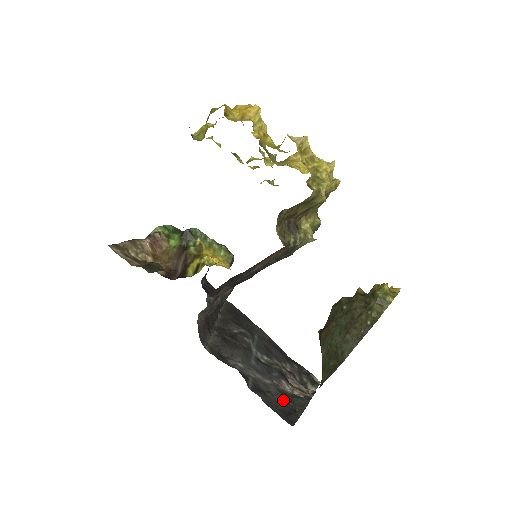
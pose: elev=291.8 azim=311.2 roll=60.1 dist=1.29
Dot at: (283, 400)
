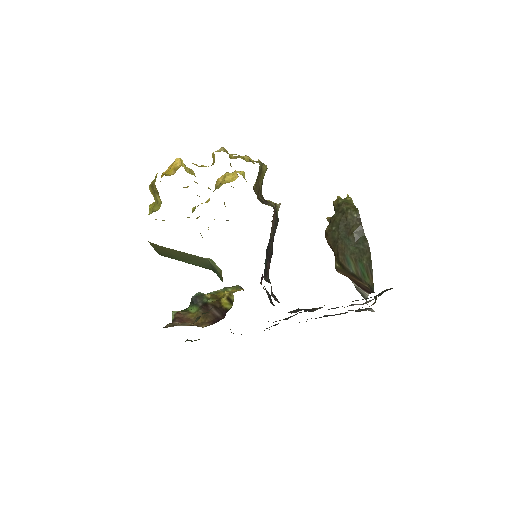
Dot at: (370, 297)
